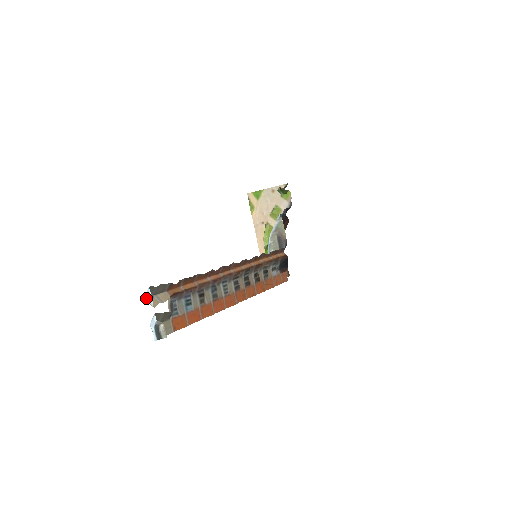
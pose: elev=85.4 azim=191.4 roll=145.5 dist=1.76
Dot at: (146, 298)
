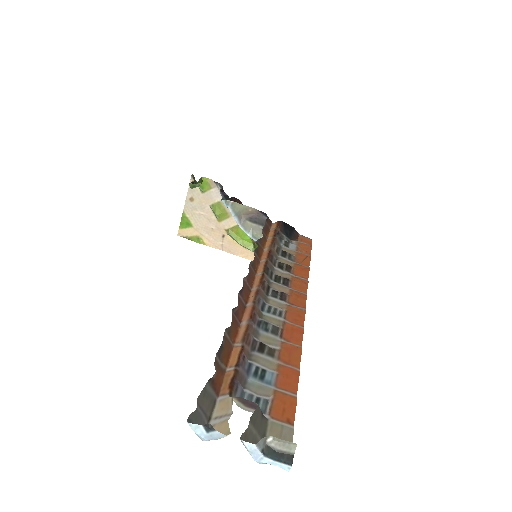
Dot at: (204, 440)
